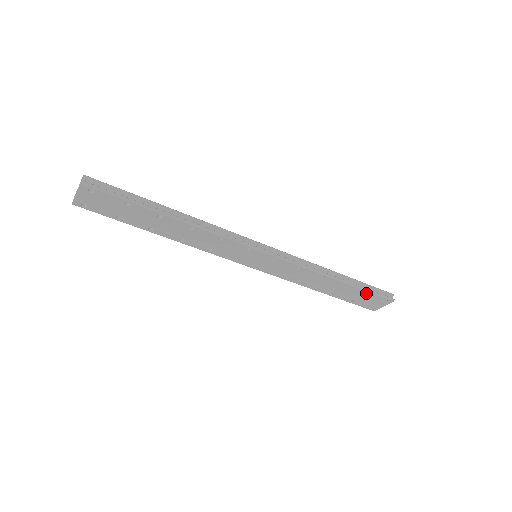
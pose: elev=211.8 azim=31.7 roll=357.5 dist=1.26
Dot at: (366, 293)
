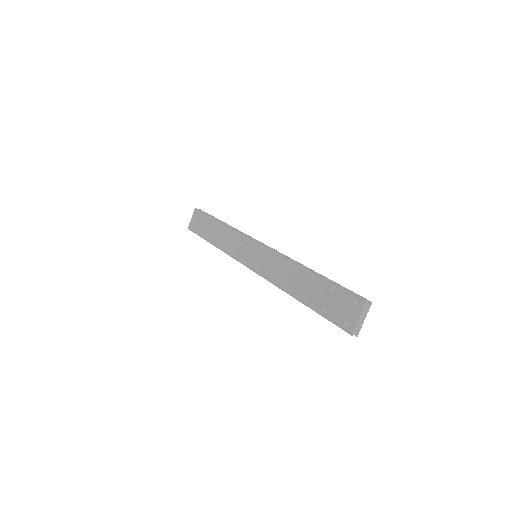
Dot at: (335, 291)
